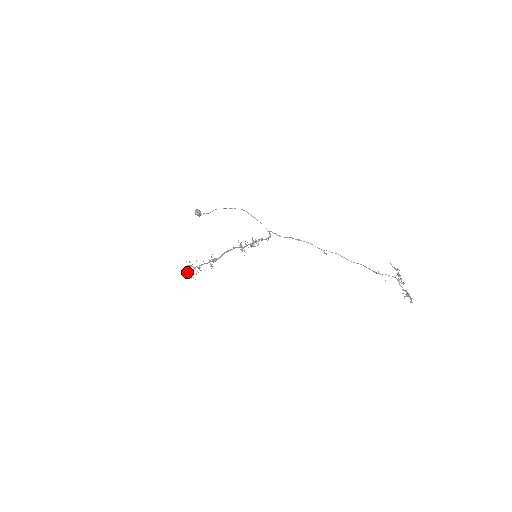
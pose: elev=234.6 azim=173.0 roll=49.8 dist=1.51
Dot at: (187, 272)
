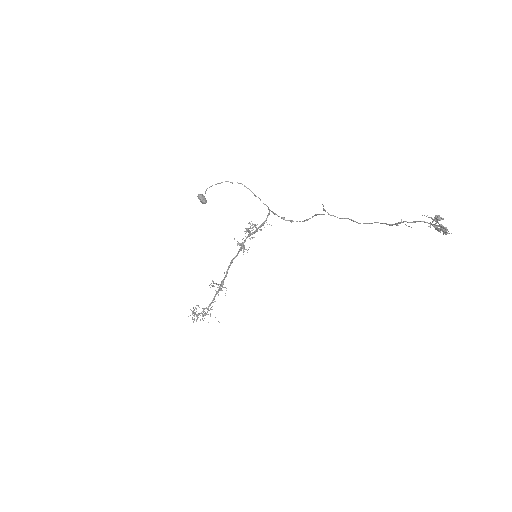
Dot at: (194, 312)
